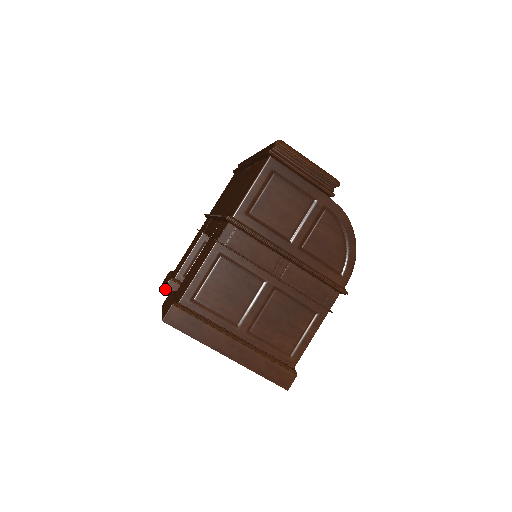
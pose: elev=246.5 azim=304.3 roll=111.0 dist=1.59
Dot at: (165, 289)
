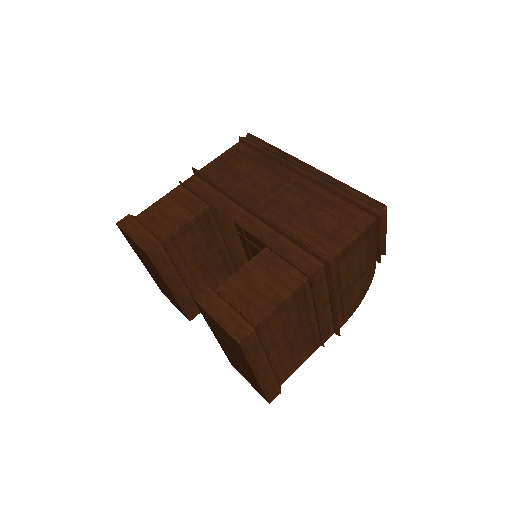
Dot at: (150, 252)
